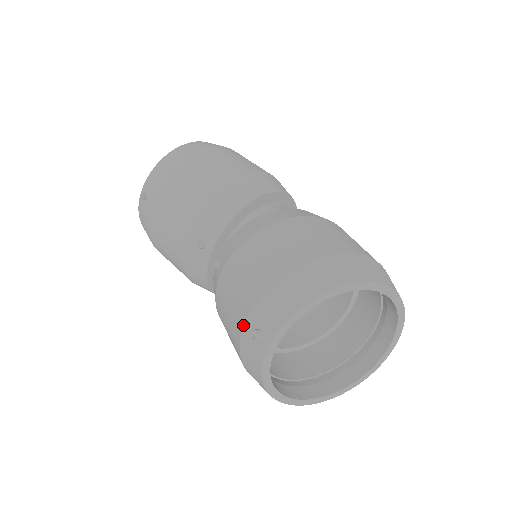
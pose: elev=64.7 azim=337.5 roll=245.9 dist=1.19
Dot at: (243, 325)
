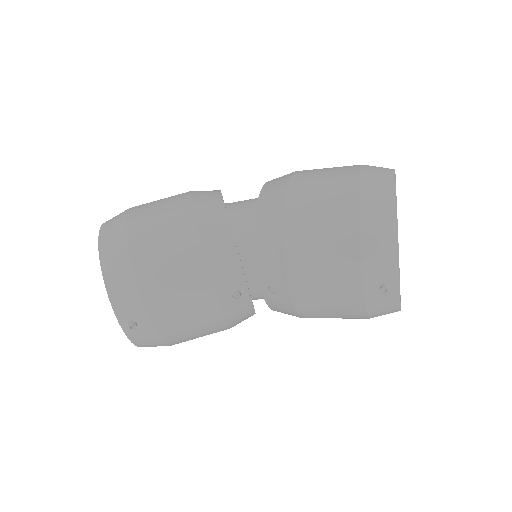
Dot at: (363, 297)
